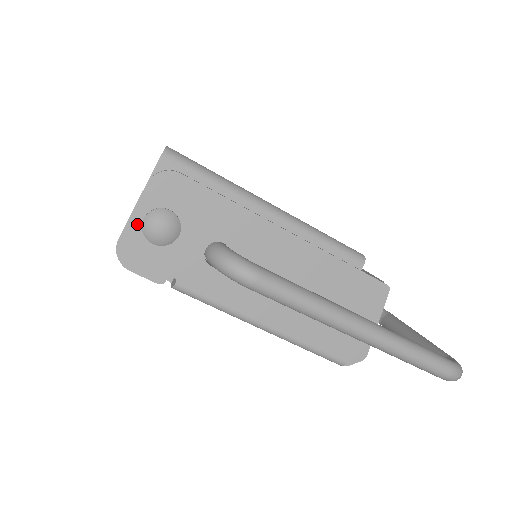
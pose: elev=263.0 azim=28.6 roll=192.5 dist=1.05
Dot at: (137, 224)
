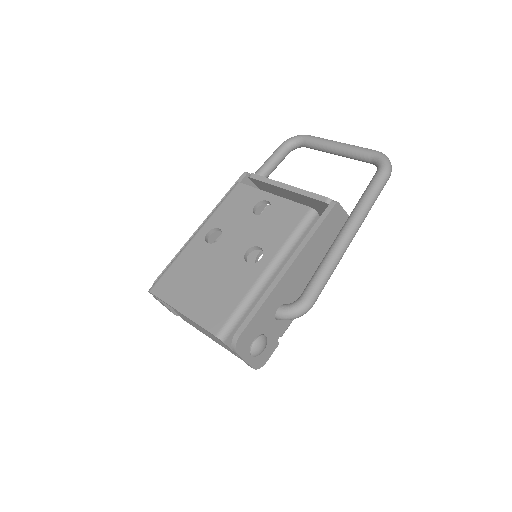
Dot at: (251, 359)
